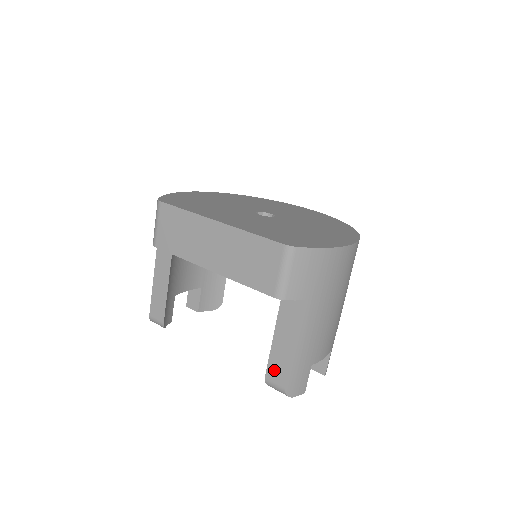
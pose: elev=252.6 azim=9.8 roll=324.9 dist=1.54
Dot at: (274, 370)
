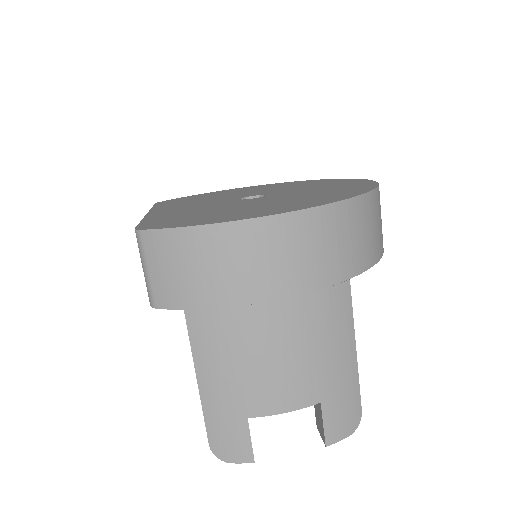
Dot at: occluded
